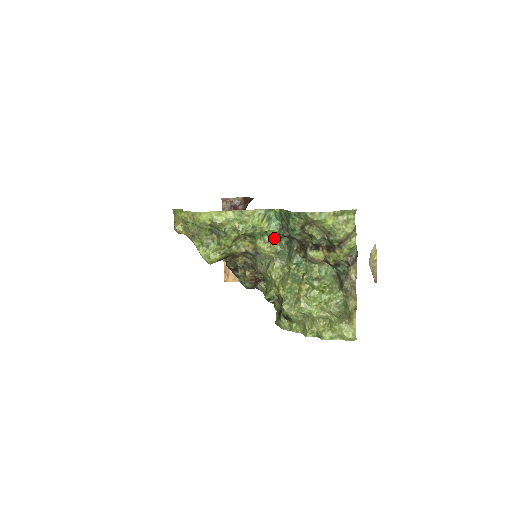
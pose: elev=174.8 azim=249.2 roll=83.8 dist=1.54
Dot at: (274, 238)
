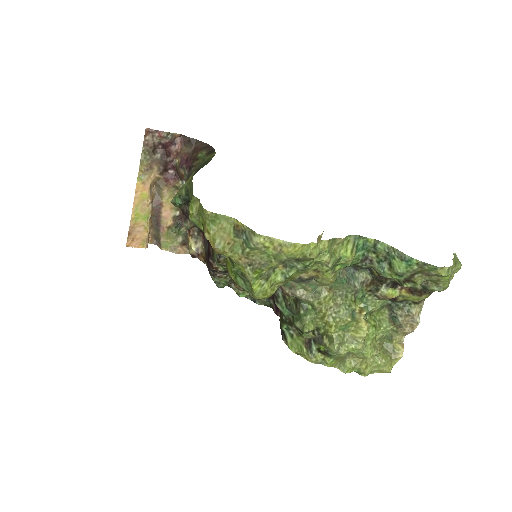
Dot at: occluded
